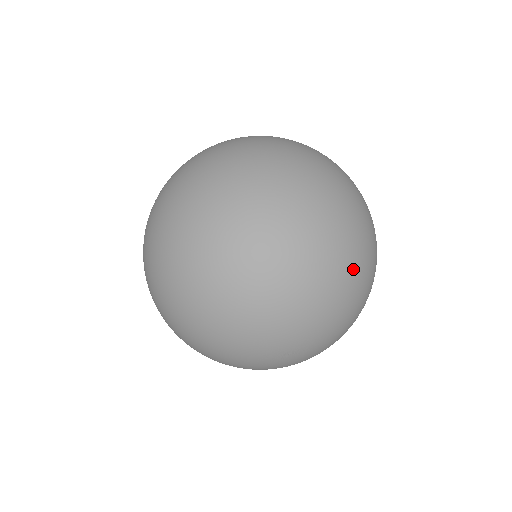
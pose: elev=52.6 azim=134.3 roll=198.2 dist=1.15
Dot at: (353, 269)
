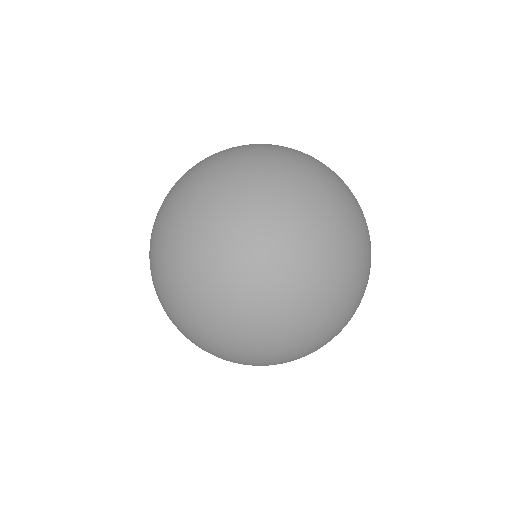
Dot at: occluded
